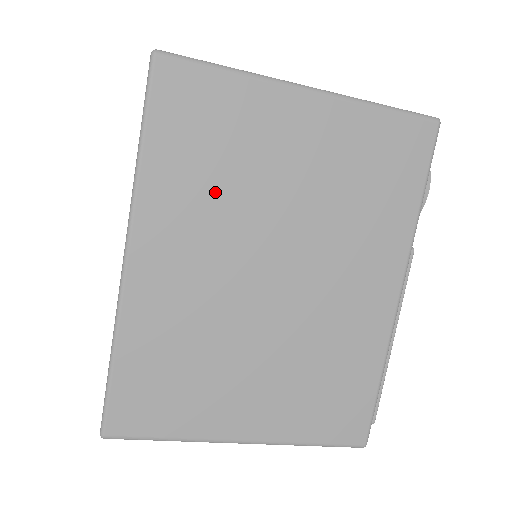
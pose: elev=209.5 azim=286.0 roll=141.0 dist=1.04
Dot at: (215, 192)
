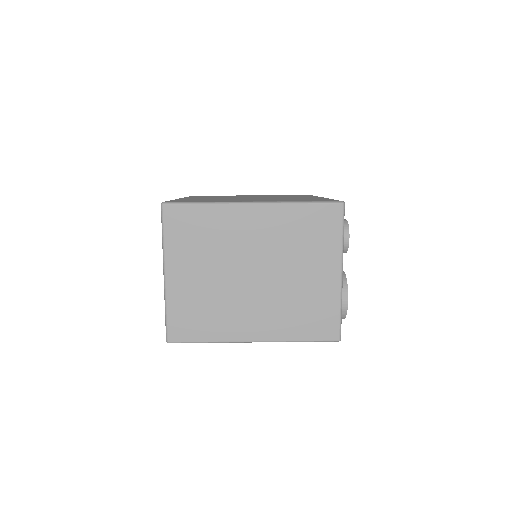
Dot at: occluded
